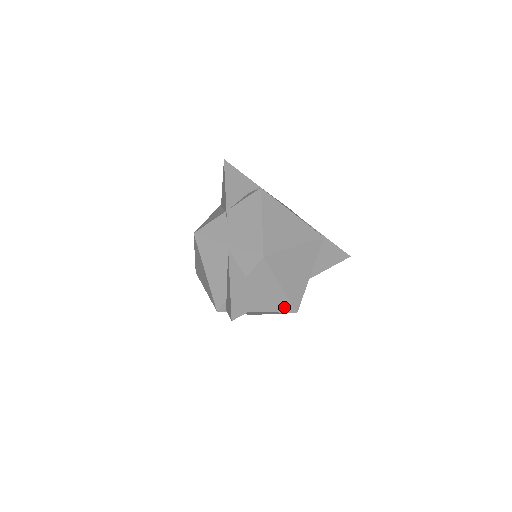
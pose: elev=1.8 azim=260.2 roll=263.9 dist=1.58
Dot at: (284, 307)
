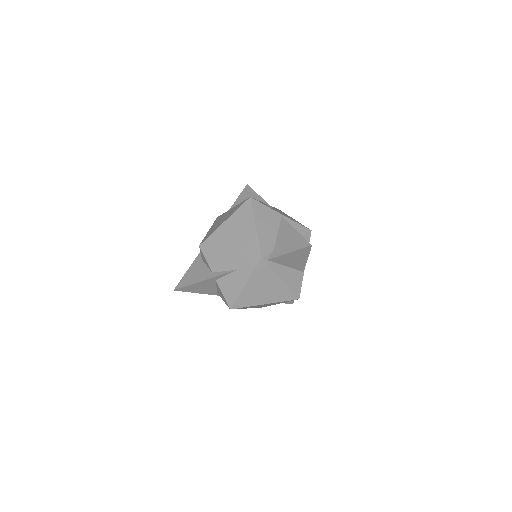
Dot at: (296, 287)
